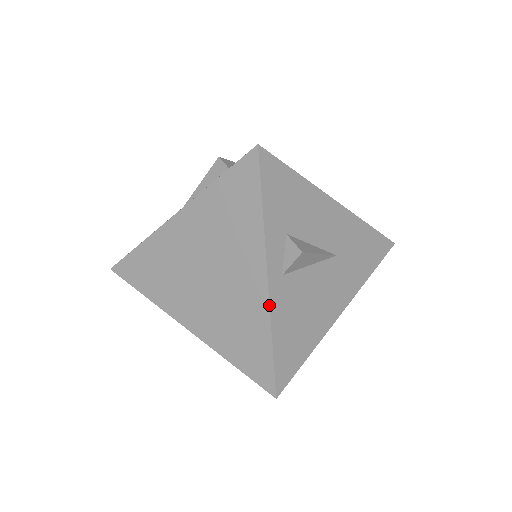
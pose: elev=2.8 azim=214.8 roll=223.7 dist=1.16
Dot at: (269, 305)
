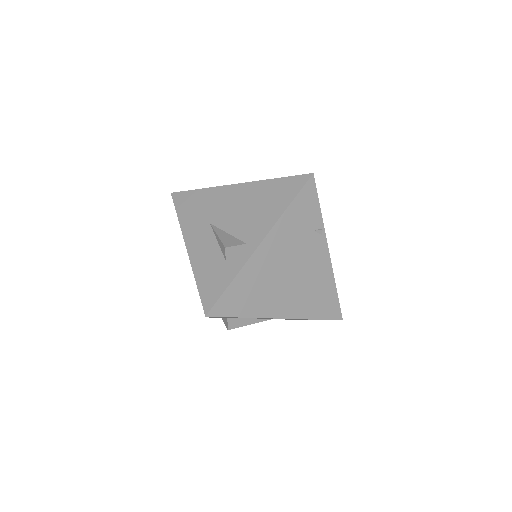
Dot at: occluded
